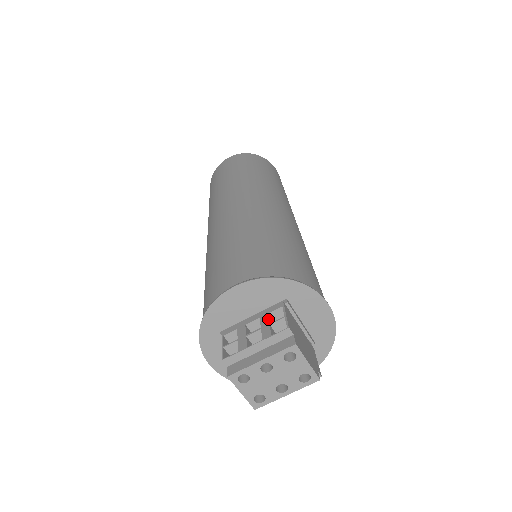
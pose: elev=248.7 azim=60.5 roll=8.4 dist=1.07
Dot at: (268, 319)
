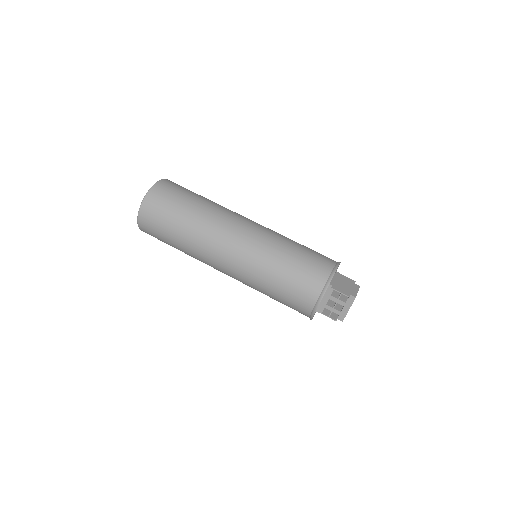
Dot at: (335, 298)
